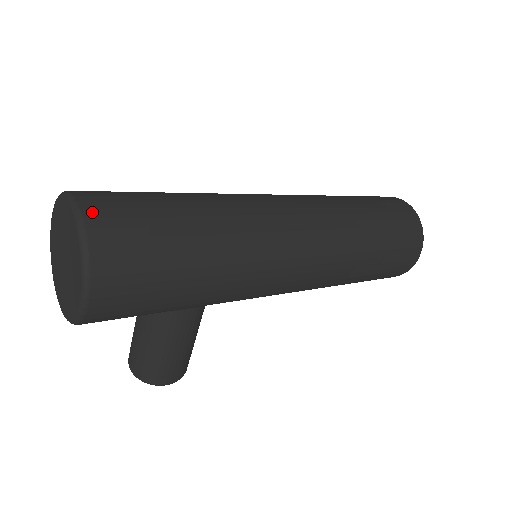
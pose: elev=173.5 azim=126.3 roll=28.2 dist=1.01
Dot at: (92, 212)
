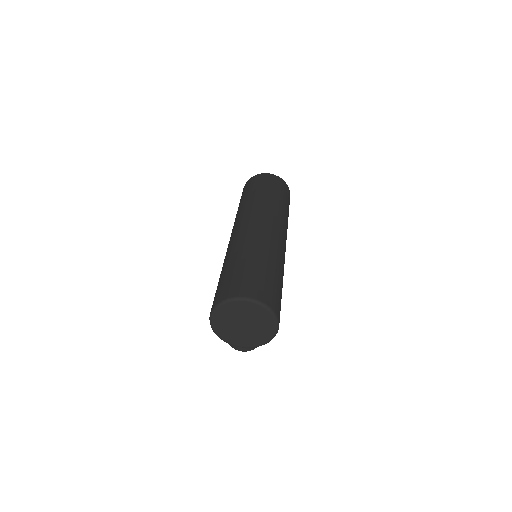
Dot at: (259, 297)
